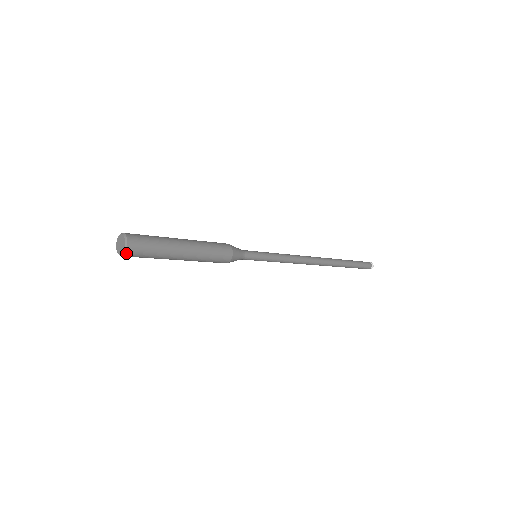
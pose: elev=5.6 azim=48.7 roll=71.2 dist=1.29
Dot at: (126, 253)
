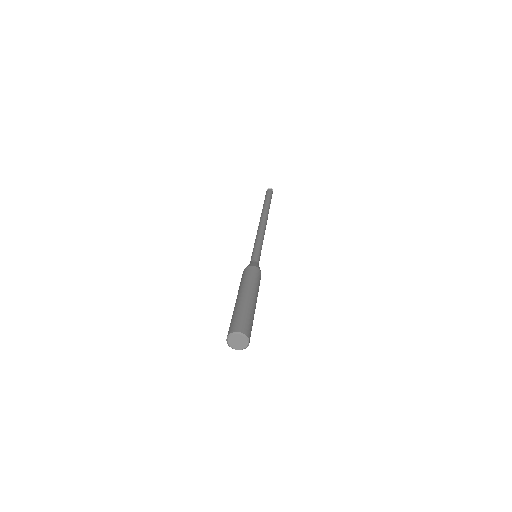
Dot at: (238, 349)
